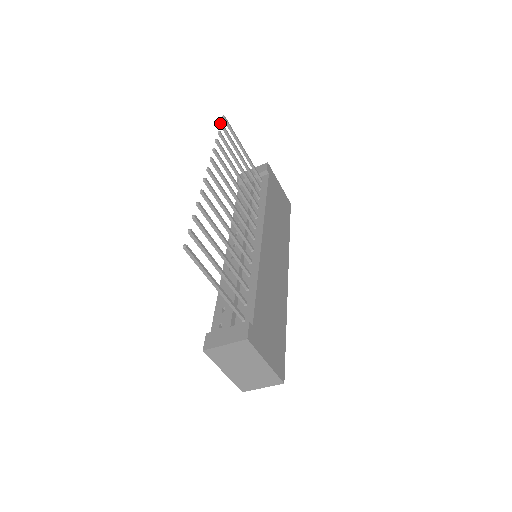
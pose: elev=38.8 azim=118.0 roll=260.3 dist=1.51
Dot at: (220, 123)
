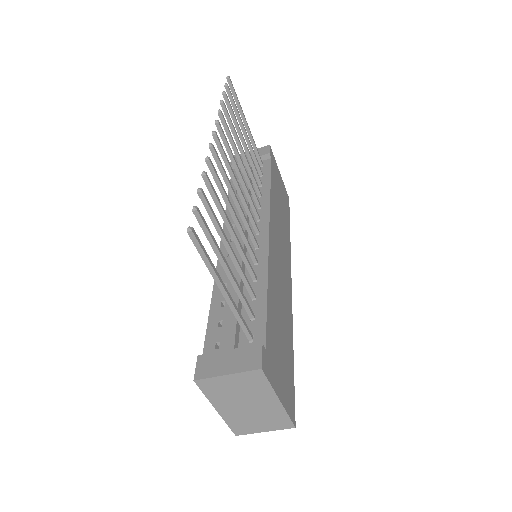
Dot at: (225, 83)
